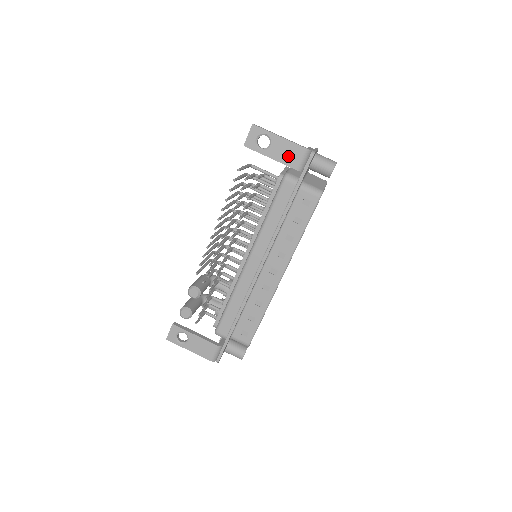
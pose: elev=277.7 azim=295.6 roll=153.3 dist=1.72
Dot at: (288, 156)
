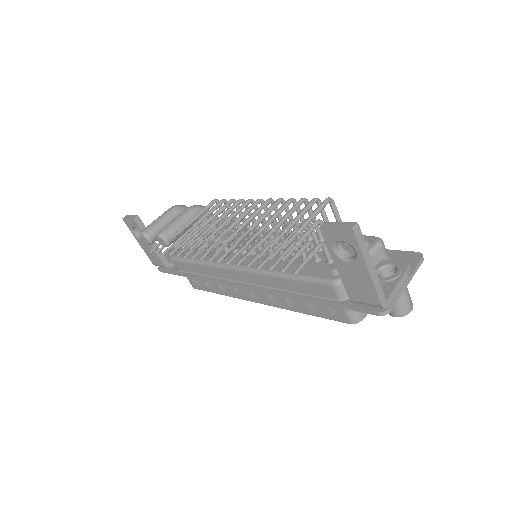
Dot at: (356, 287)
